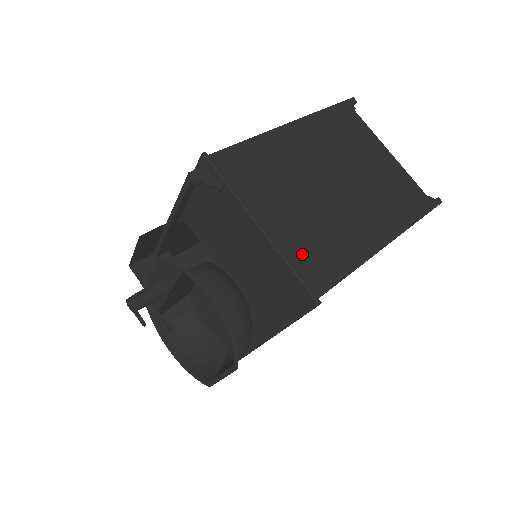
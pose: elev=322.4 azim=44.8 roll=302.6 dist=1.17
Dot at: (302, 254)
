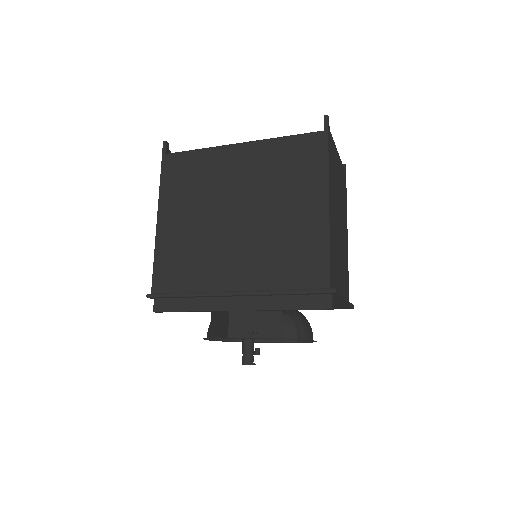
Dot at: (345, 288)
